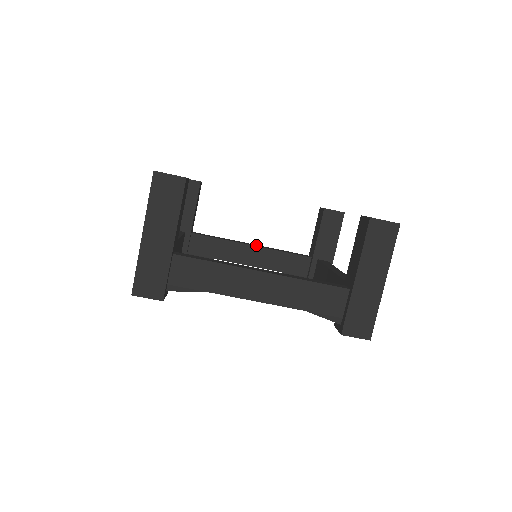
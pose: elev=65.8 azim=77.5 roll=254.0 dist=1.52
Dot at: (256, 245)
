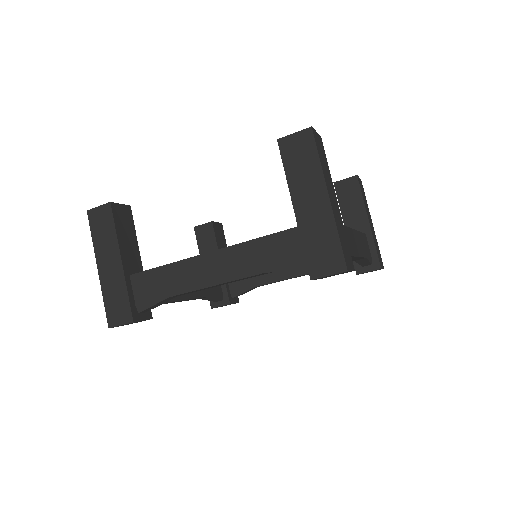
Dot at: occluded
